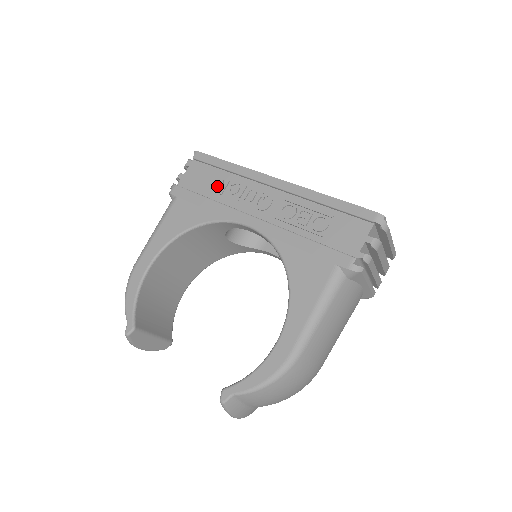
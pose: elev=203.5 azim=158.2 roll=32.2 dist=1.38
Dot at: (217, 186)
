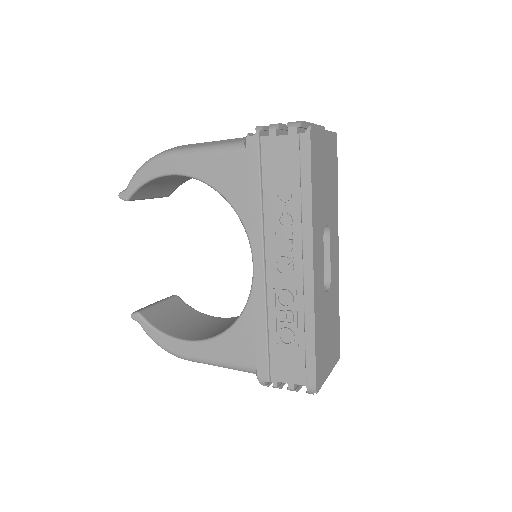
Dot at: (279, 197)
